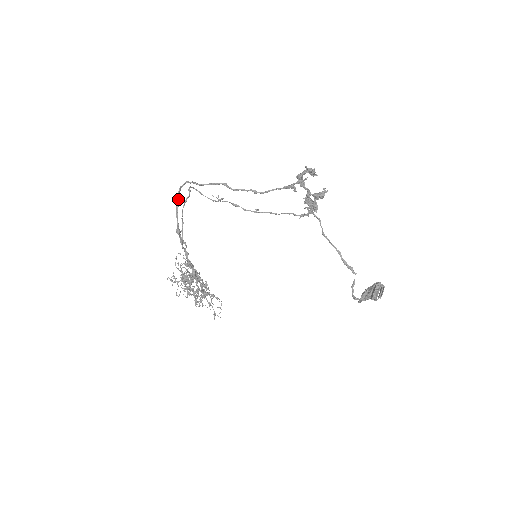
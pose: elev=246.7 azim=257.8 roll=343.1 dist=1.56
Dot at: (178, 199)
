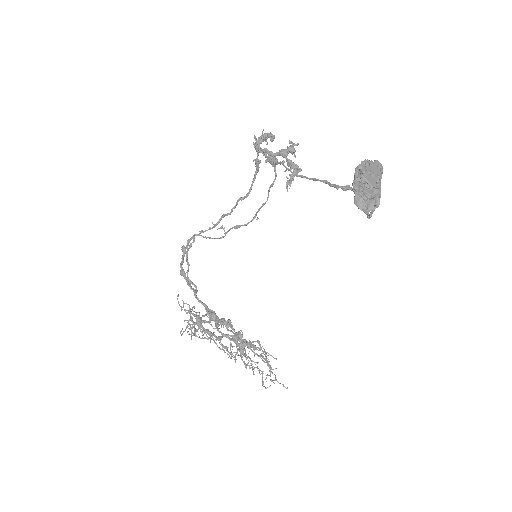
Dot at: (182, 247)
